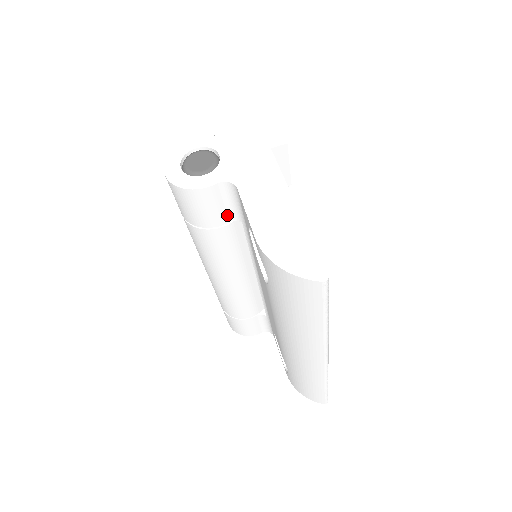
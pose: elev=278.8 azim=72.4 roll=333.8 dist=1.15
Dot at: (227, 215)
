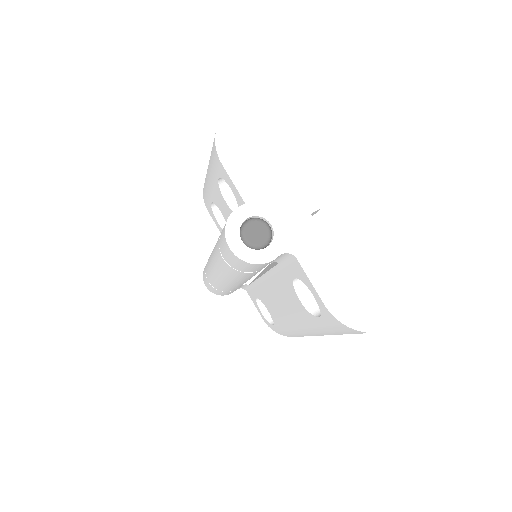
Dot at: occluded
